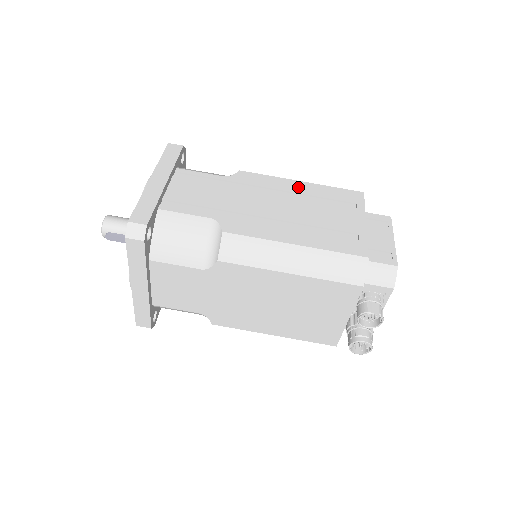
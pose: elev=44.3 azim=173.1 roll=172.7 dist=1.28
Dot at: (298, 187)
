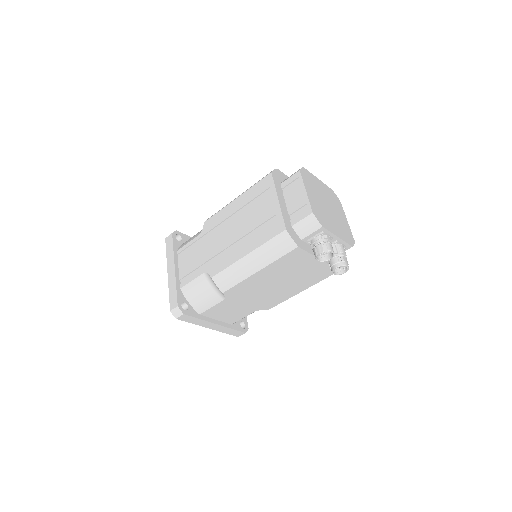
Dot at: (235, 206)
